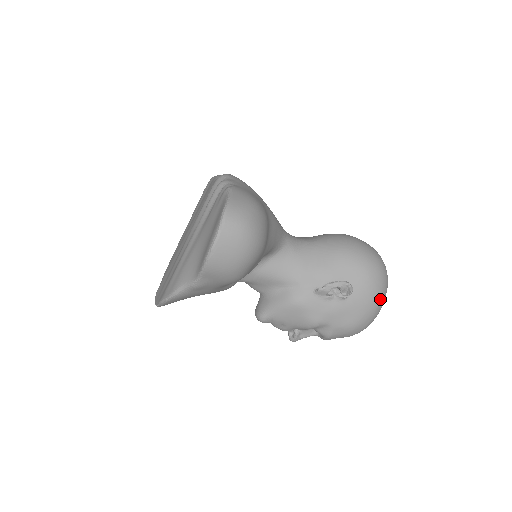
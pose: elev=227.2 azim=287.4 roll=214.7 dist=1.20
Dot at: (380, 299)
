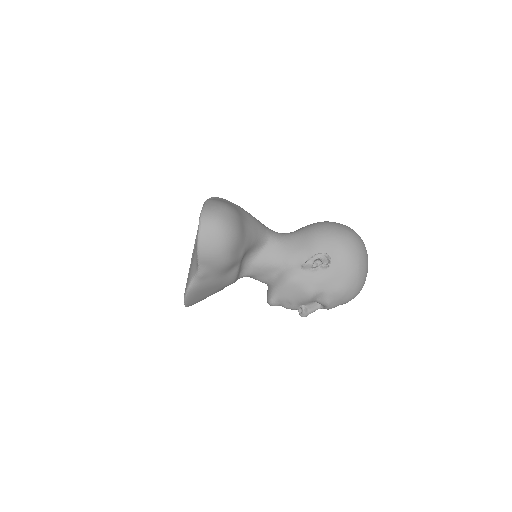
Dot at: (359, 262)
